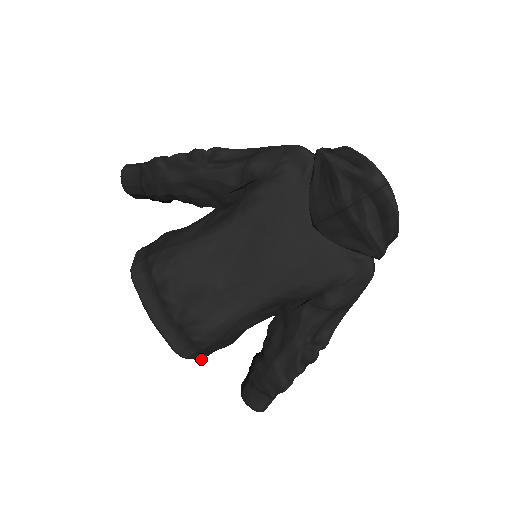
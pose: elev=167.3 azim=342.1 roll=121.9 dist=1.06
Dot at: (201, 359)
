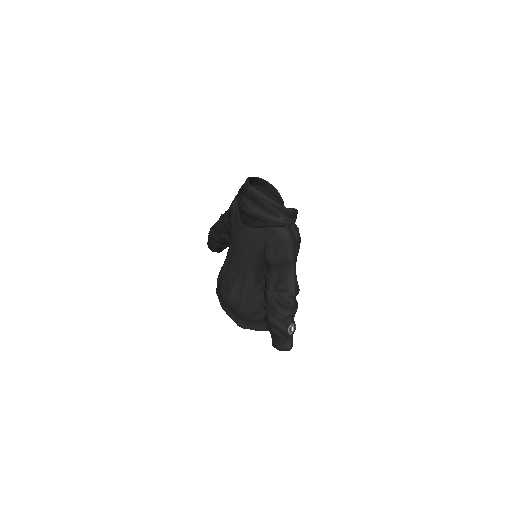
Dot at: occluded
